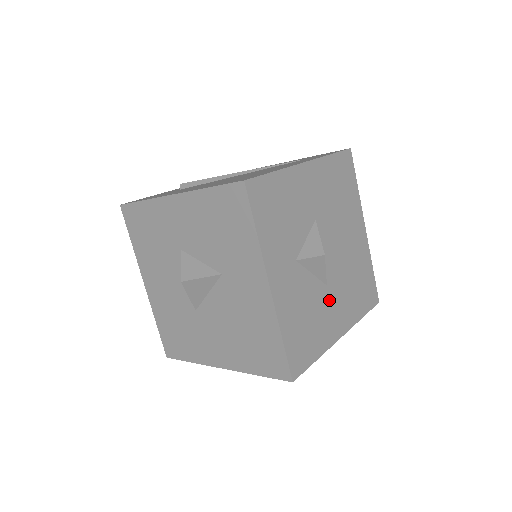
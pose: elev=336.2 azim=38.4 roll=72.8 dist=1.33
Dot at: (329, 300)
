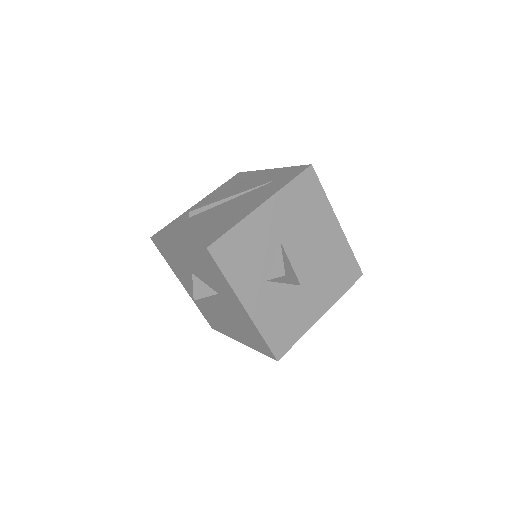
Dot at: (305, 295)
